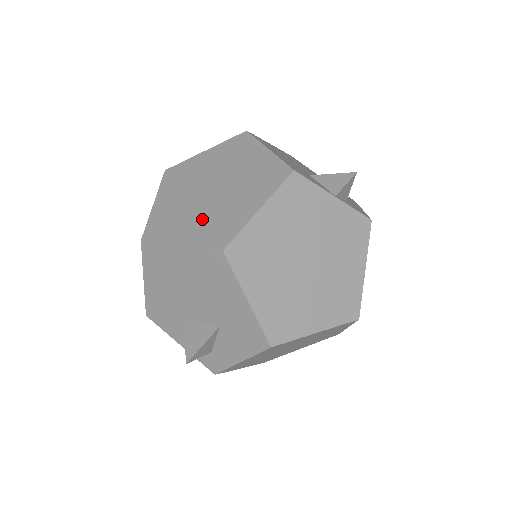
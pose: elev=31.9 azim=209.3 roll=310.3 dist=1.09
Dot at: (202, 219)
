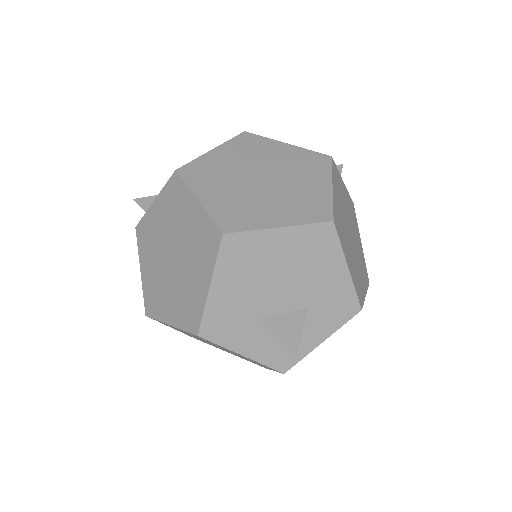
Dot at: (281, 202)
